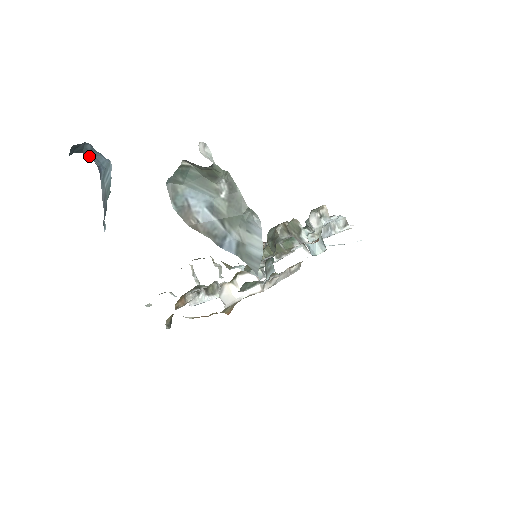
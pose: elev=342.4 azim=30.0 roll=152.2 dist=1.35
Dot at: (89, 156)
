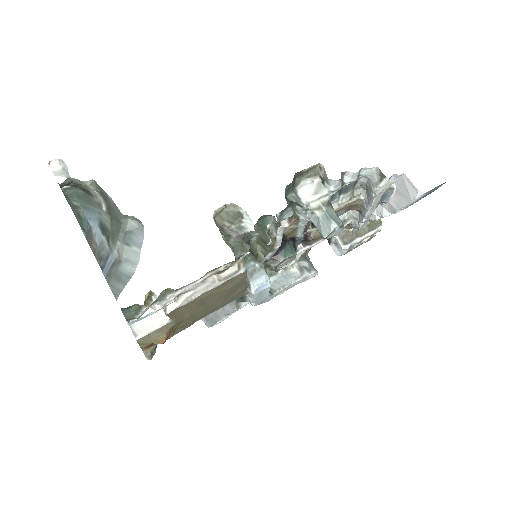
Dot at: occluded
